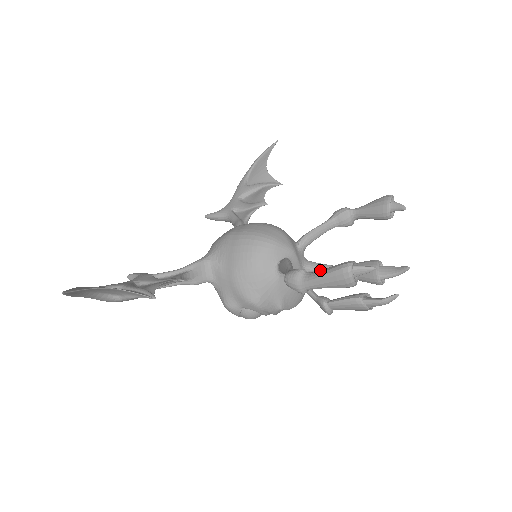
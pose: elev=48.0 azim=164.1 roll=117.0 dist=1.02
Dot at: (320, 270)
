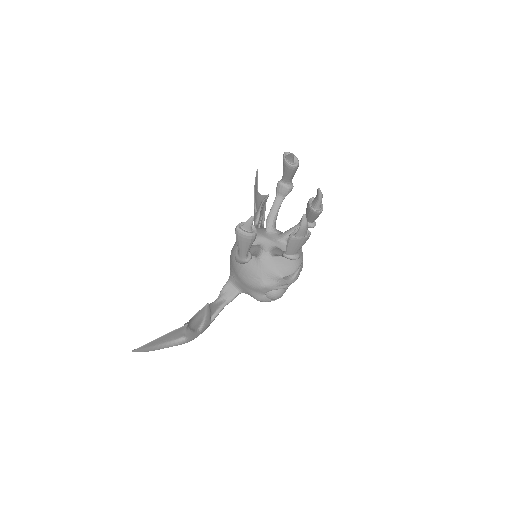
Dot at: occluded
